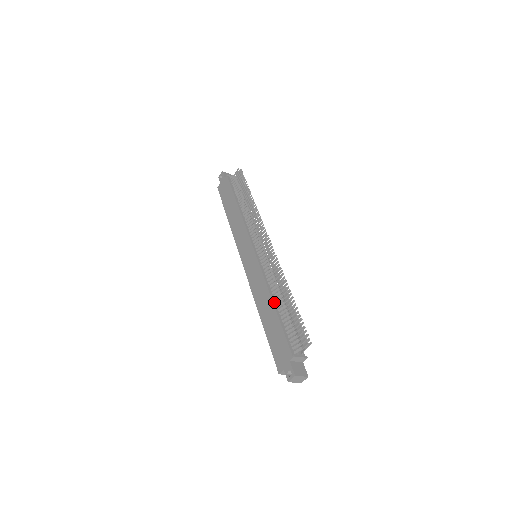
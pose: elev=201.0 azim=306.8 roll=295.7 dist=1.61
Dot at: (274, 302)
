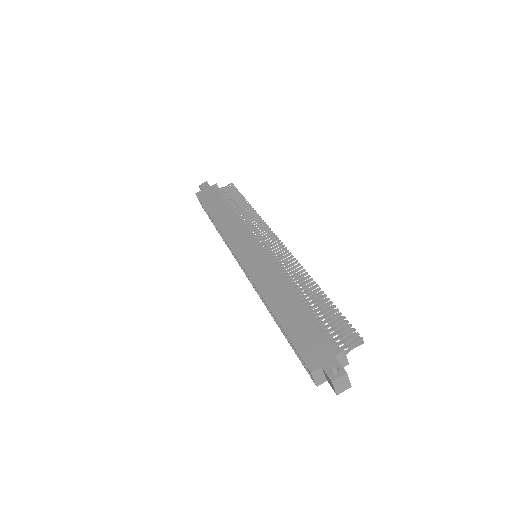
Dot at: (298, 295)
